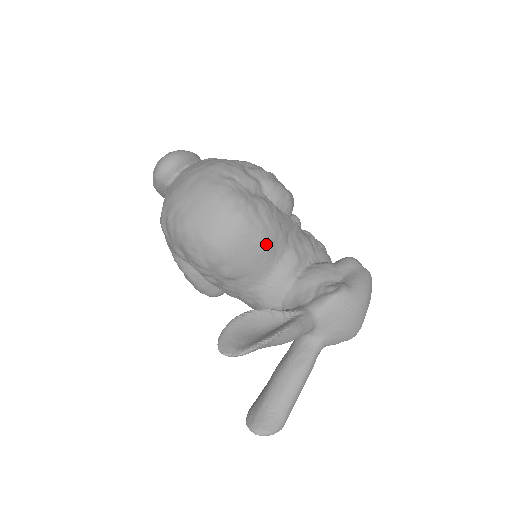
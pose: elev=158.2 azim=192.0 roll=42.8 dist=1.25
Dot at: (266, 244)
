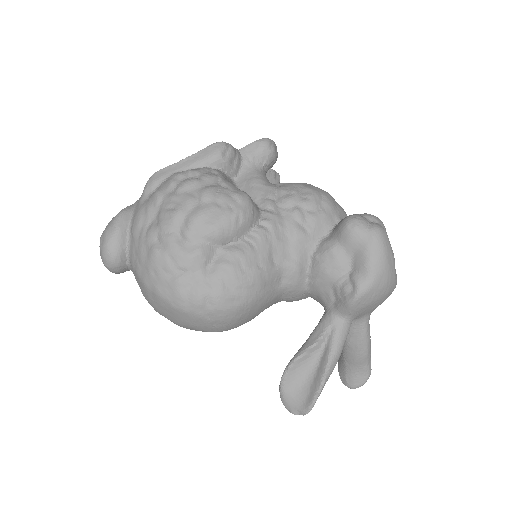
Dot at: (259, 298)
